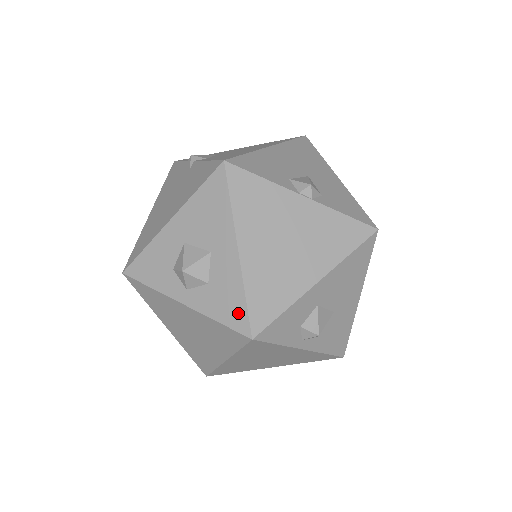
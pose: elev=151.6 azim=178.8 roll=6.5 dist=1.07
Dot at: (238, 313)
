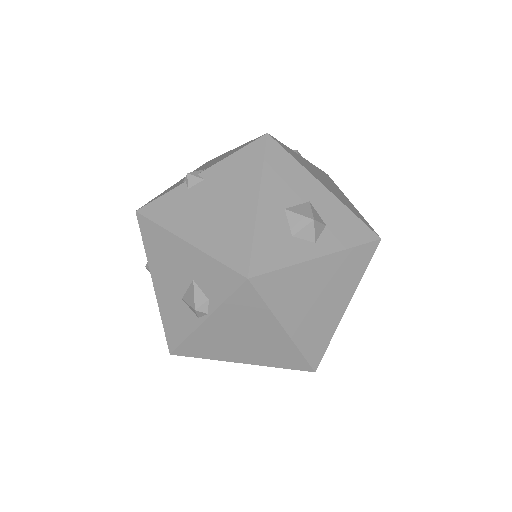
Dot at: (360, 229)
